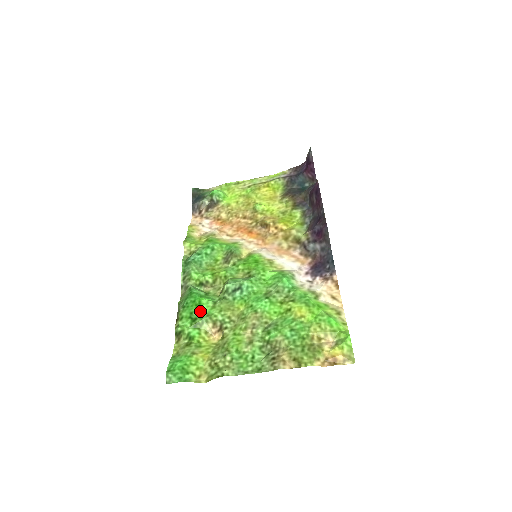
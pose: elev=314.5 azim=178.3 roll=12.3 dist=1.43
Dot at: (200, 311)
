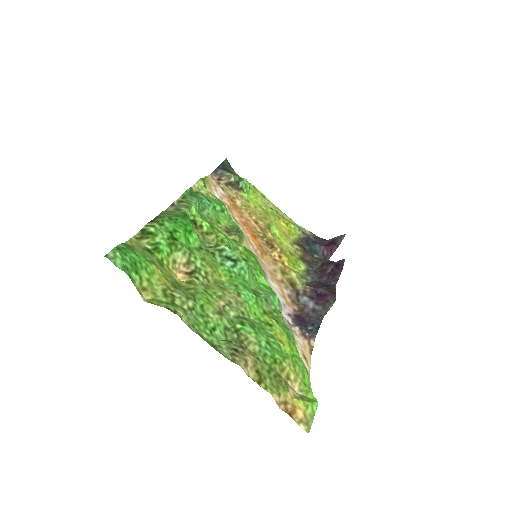
Dot at: (186, 238)
